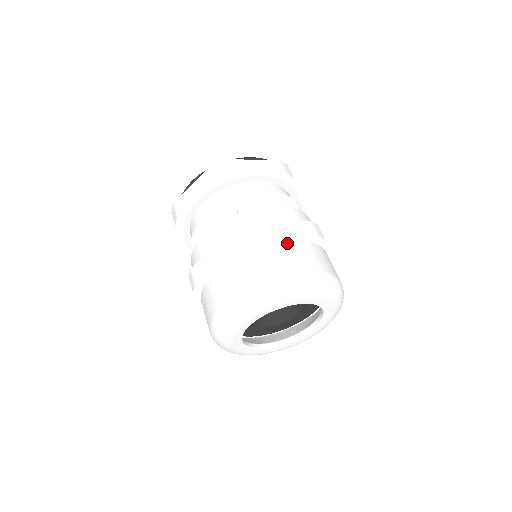
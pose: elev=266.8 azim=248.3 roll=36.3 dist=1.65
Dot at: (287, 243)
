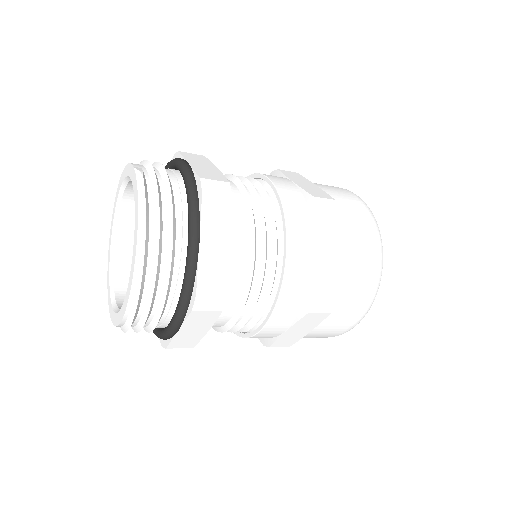
Dot at: (343, 260)
